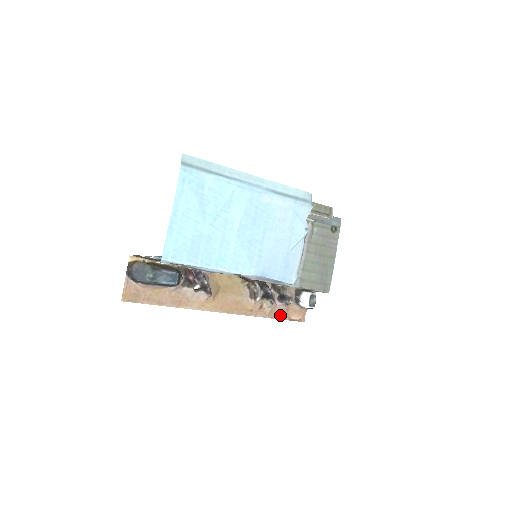
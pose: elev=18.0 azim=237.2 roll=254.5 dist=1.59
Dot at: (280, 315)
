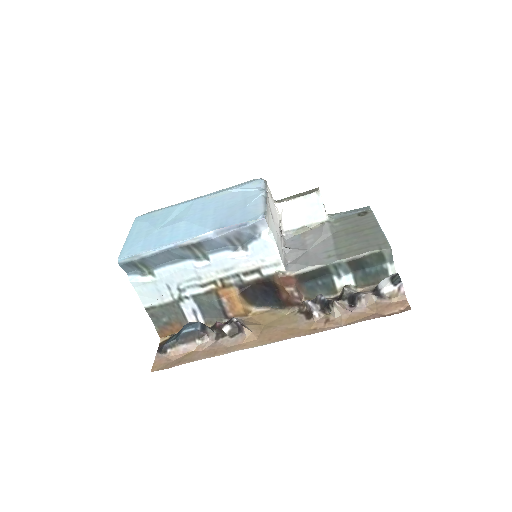
Dot at: (363, 318)
